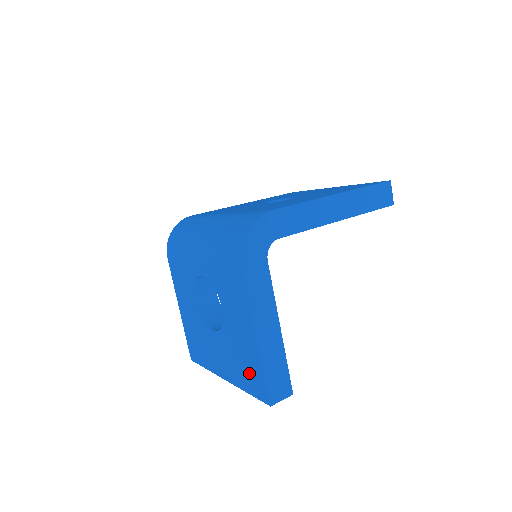
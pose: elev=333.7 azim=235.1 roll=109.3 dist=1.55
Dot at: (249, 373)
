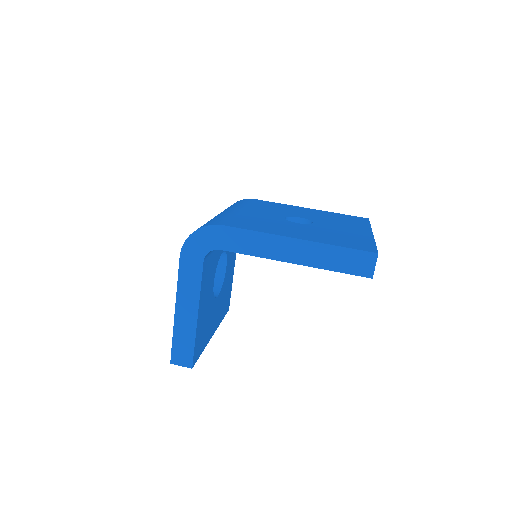
Dot at: occluded
